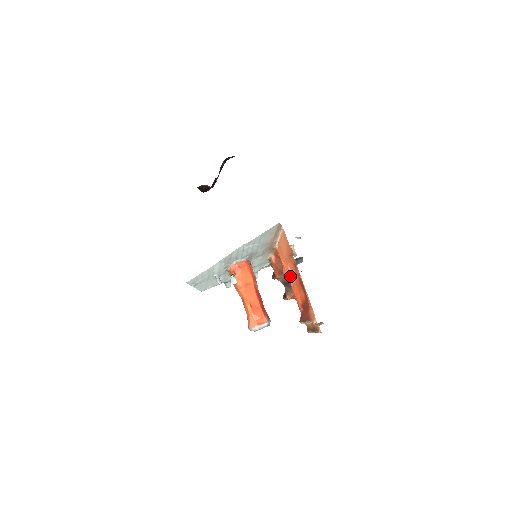
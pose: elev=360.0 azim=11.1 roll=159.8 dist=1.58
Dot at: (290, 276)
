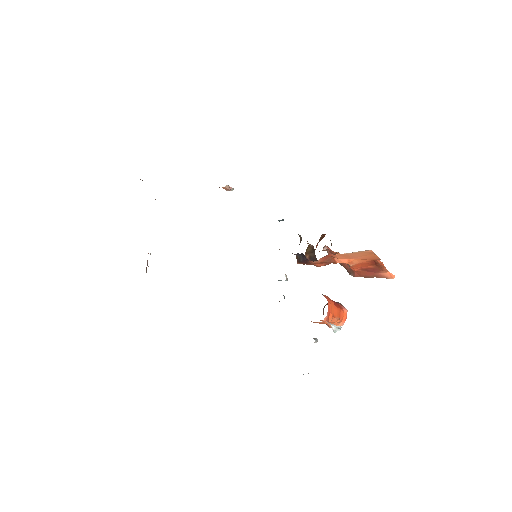
Dot at: (351, 263)
